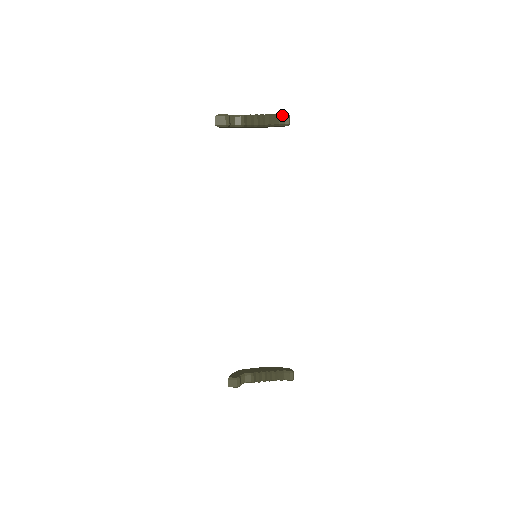
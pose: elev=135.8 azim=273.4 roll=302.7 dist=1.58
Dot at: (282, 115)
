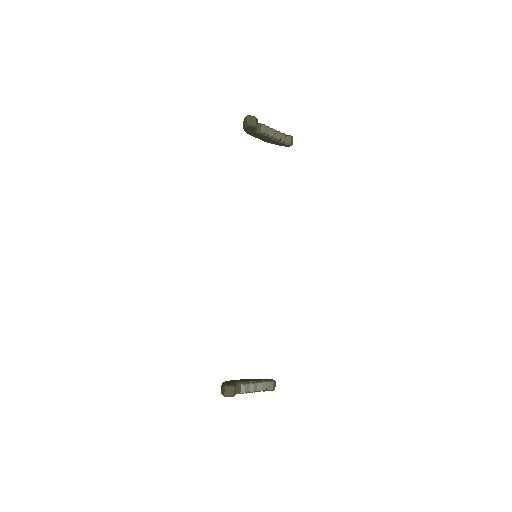
Dot at: (289, 135)
